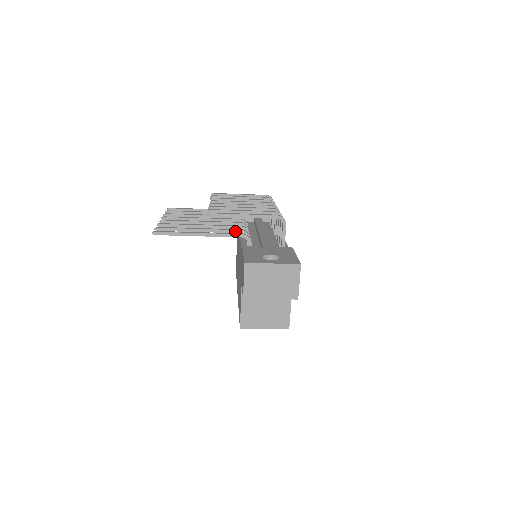
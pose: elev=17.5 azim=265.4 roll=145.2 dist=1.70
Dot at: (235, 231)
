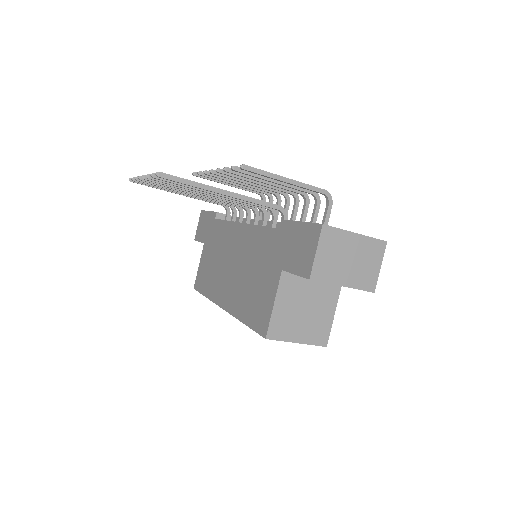
Dot at: occluded
